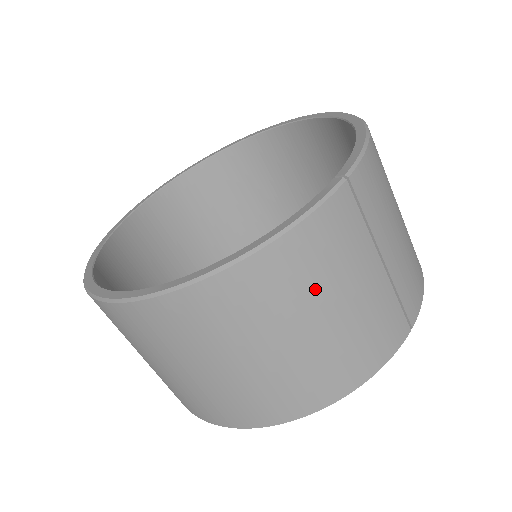
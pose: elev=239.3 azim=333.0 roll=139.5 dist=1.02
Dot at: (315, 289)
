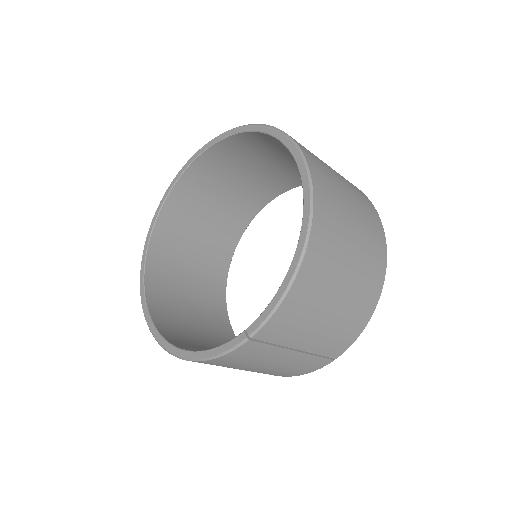
Dot at: (240, 366)
